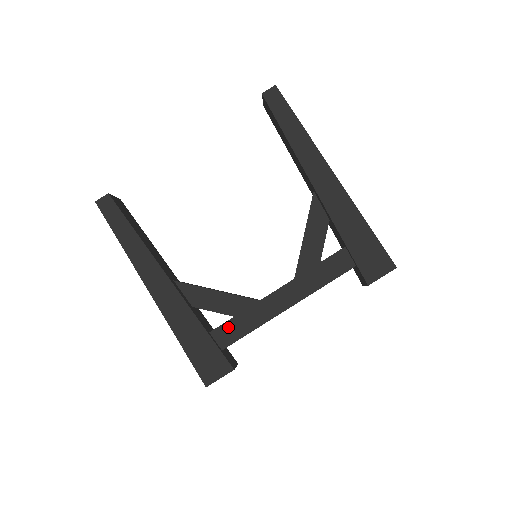
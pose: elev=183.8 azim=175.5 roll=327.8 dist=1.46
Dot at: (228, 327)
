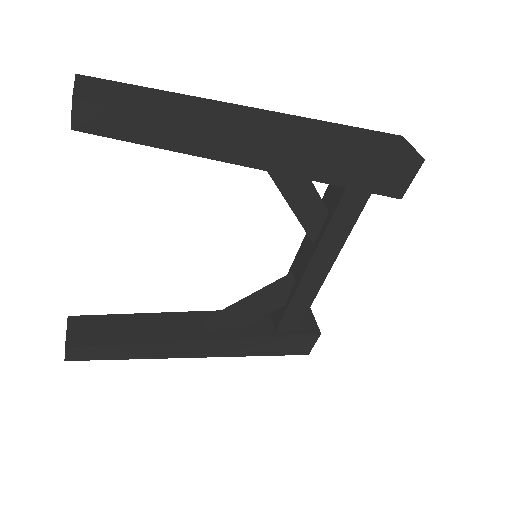
Dot at: (288, 318)
